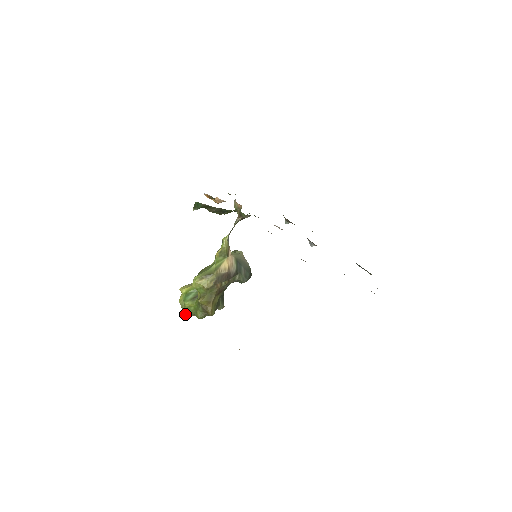
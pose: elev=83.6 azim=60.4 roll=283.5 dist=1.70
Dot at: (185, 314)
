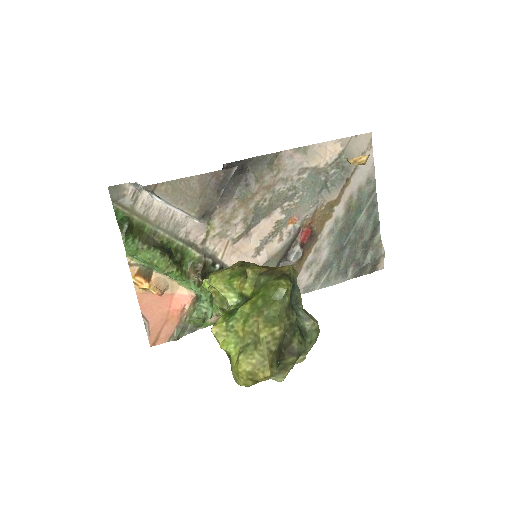
Dot at: (266, 329)
